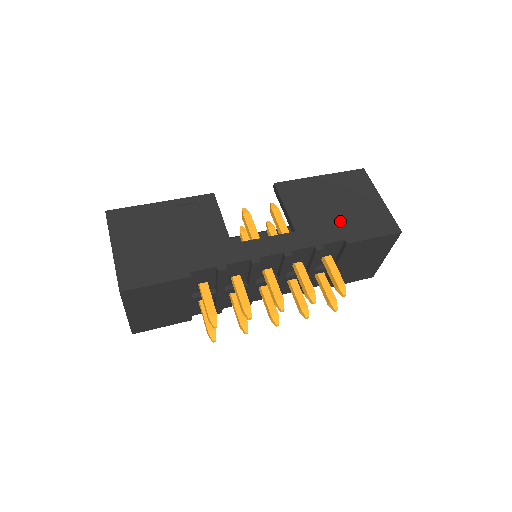
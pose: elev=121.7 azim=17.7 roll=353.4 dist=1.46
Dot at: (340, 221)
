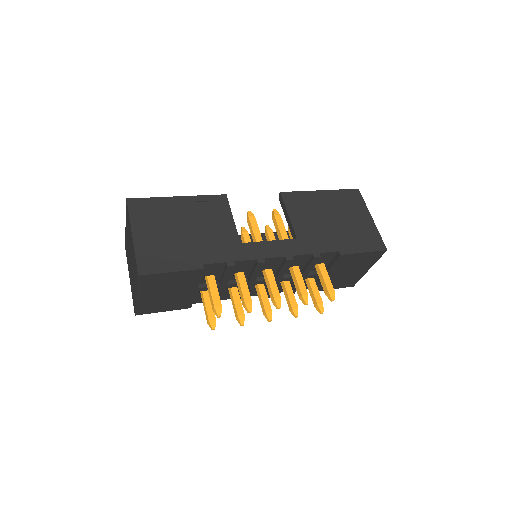
Dot at: (336, 234)
